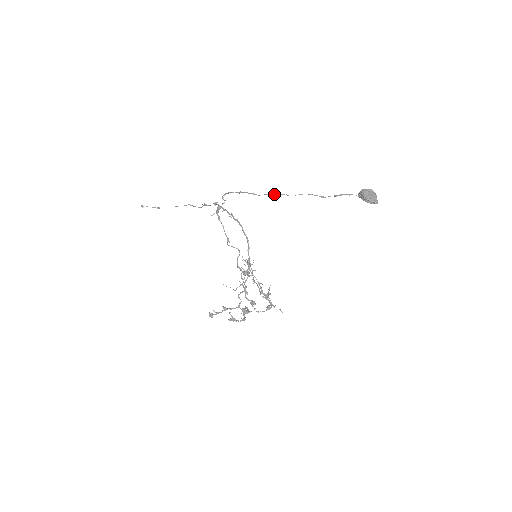
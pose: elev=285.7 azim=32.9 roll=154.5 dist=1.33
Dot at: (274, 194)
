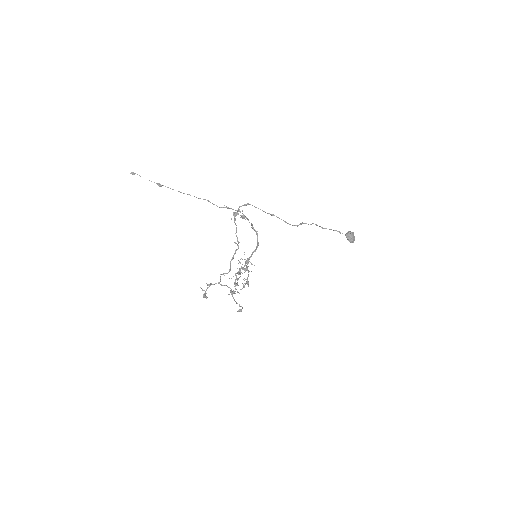
Dot at: occluded
